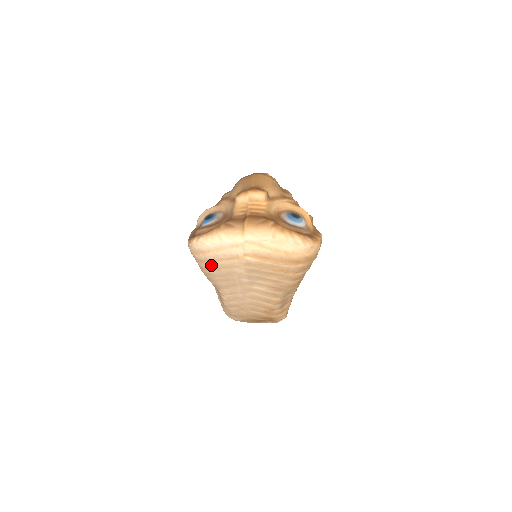
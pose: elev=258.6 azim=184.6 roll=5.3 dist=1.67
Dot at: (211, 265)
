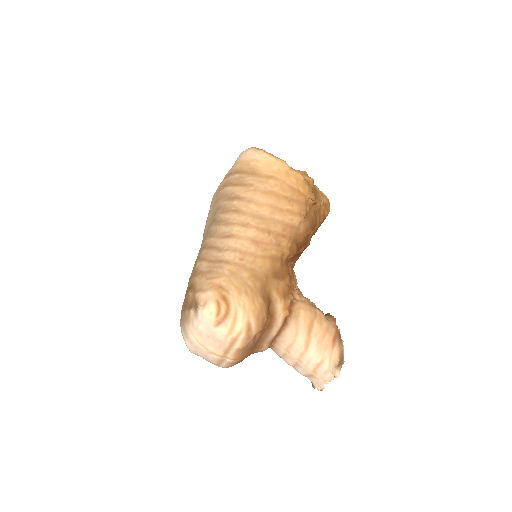
Dot at: occluded
